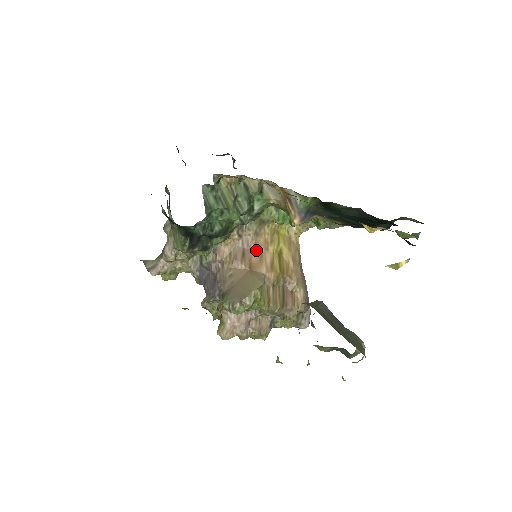
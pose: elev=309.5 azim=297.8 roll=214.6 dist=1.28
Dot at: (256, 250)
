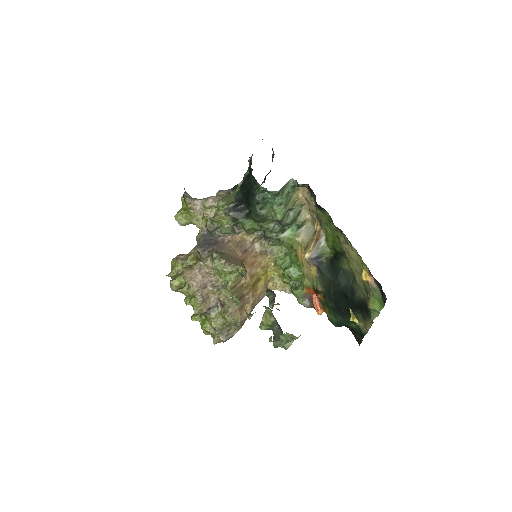
Dot at: (253, 259)
